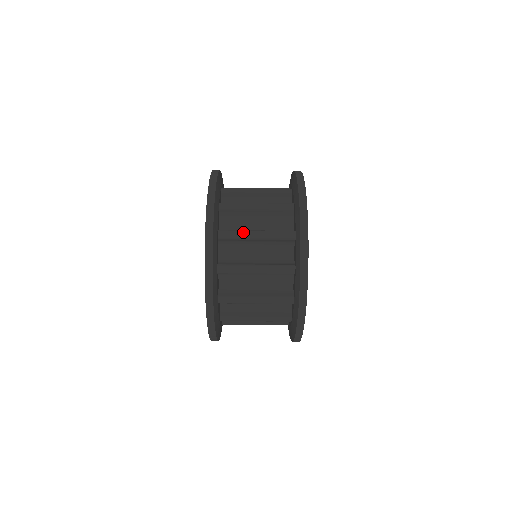
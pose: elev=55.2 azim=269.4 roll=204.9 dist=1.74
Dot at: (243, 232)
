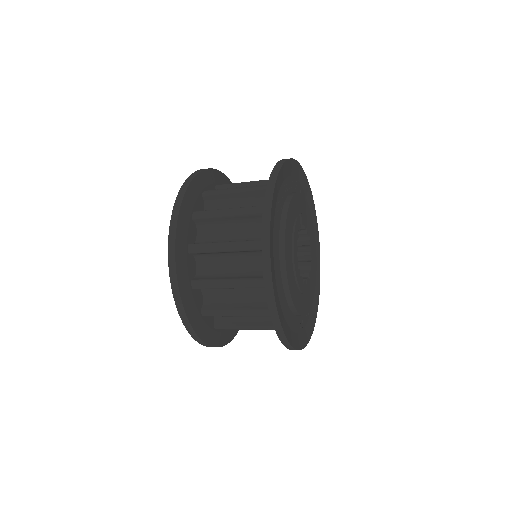
Dot at: (212, 245)
